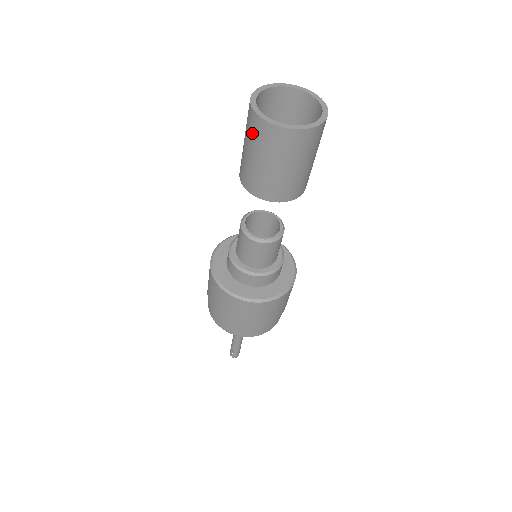
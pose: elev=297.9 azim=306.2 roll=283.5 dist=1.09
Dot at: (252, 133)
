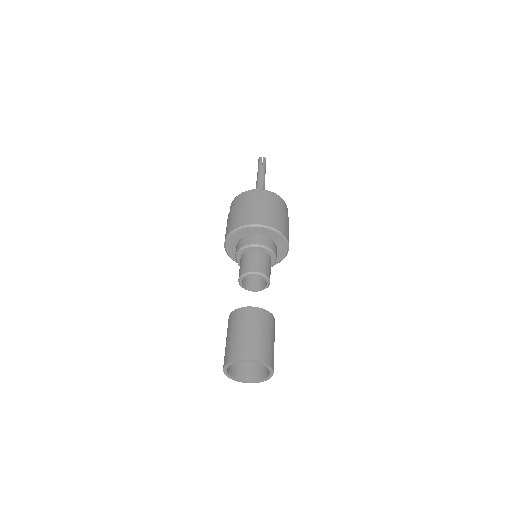
Dot at: (238, 368)
